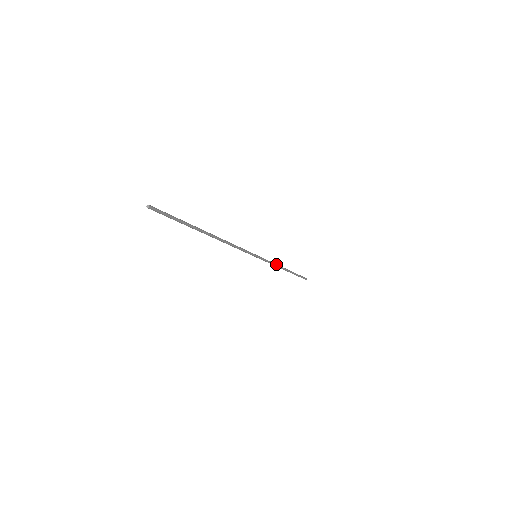
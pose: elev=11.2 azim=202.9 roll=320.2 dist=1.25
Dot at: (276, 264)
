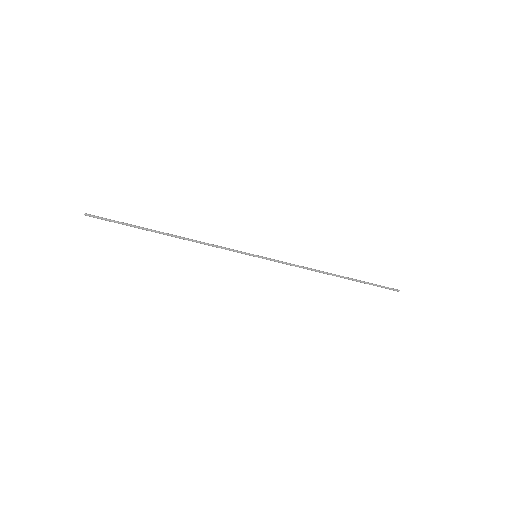
Dot at: (304, 267)
